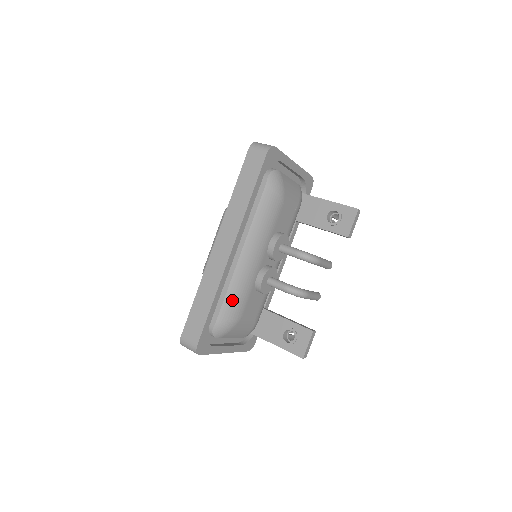
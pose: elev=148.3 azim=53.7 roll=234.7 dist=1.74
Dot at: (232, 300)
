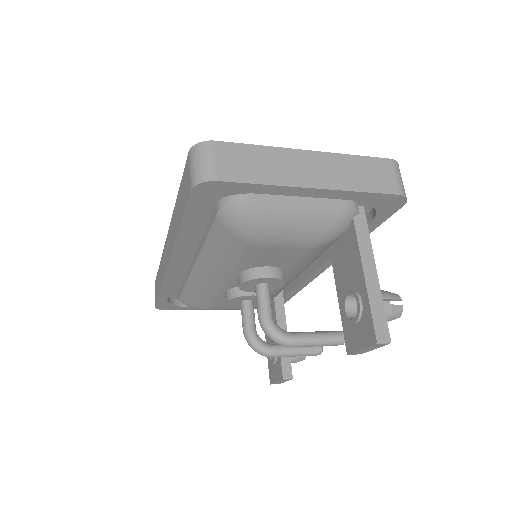
Dot at: (192, 295)
